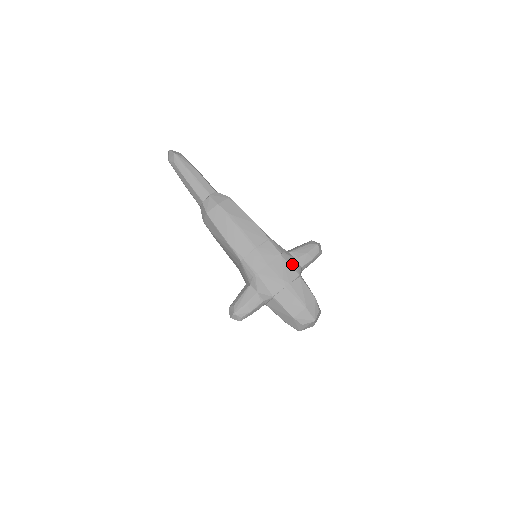
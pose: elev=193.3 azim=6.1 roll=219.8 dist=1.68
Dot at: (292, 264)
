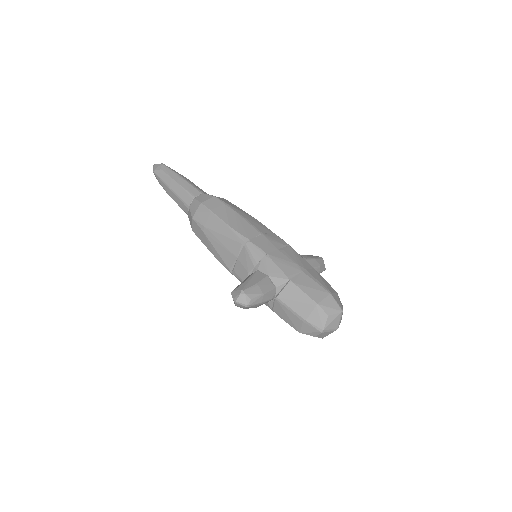
Dot at: (303, 258)
